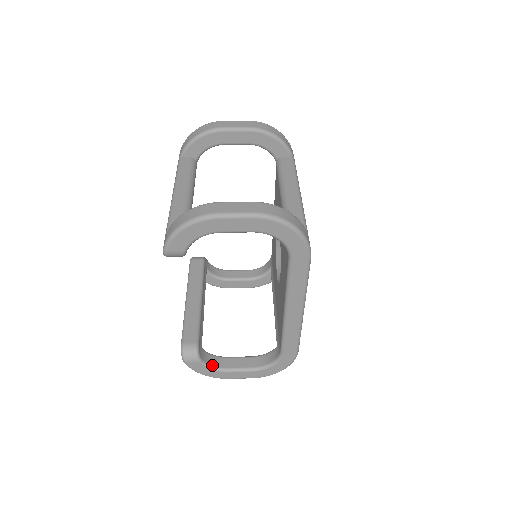
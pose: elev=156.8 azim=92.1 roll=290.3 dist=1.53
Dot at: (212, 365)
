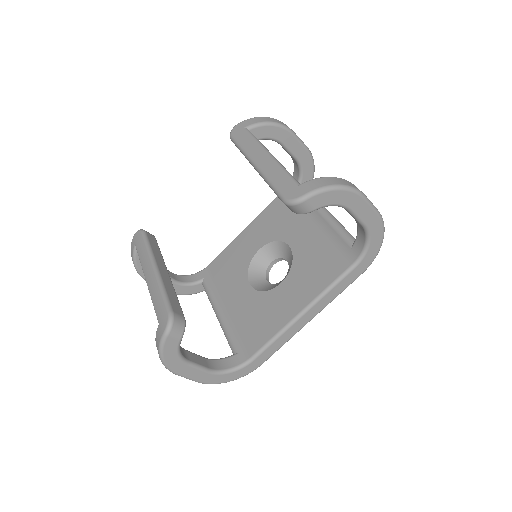
Dot at: (181, 351)
